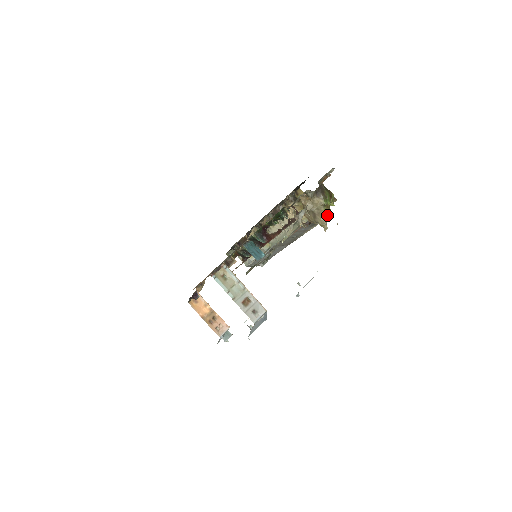
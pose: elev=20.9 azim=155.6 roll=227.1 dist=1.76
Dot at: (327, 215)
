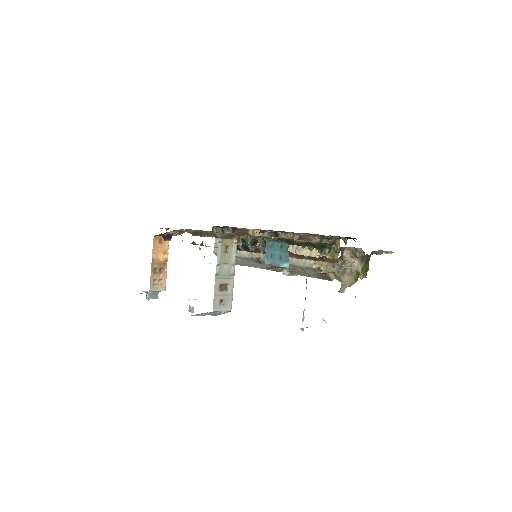
Dot at: (353, 282)
